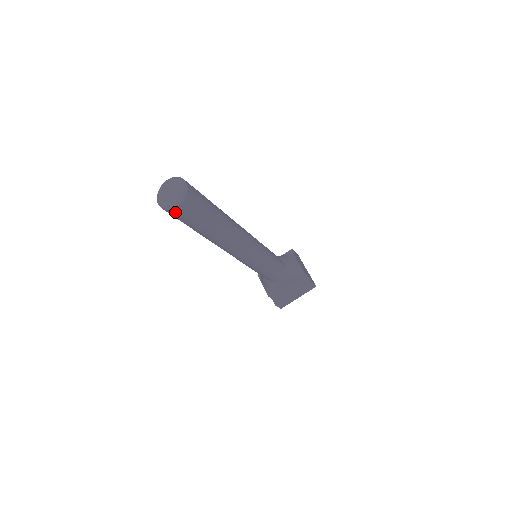
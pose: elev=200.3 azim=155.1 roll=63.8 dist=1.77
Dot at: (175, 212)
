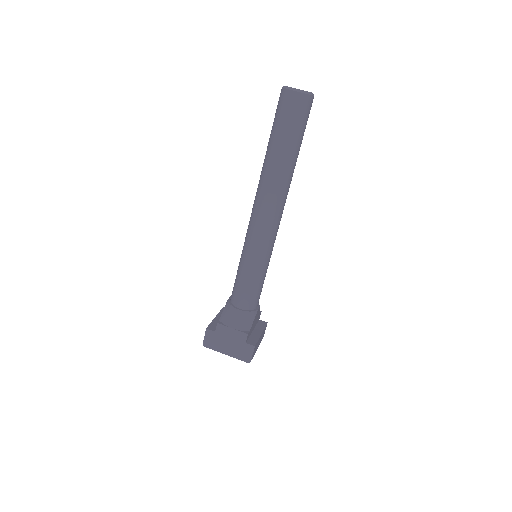
Dot at: (309, 102)
